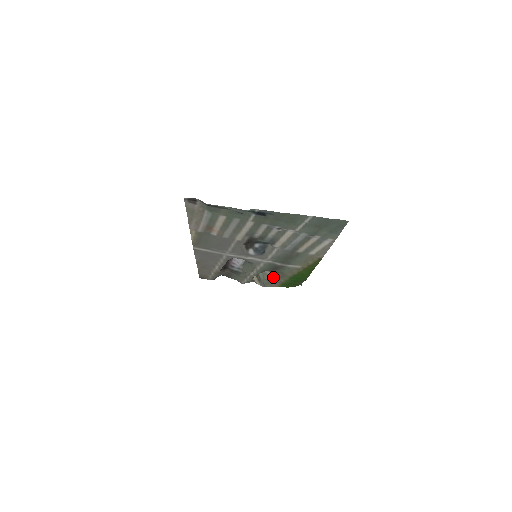
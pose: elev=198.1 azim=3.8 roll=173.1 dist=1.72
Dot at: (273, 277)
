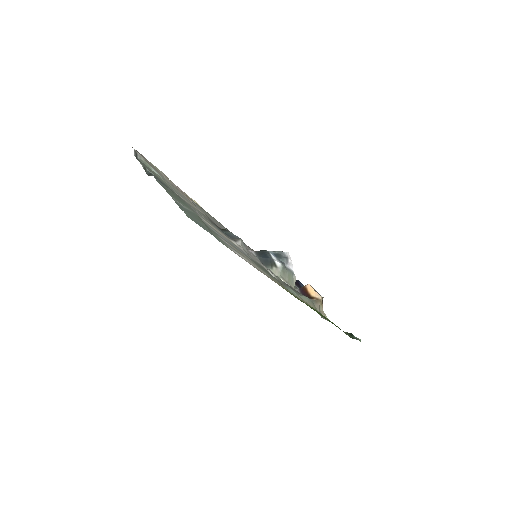
Dot at: occluded
